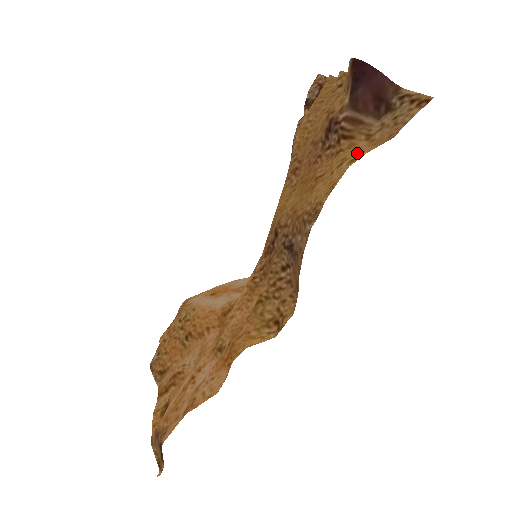
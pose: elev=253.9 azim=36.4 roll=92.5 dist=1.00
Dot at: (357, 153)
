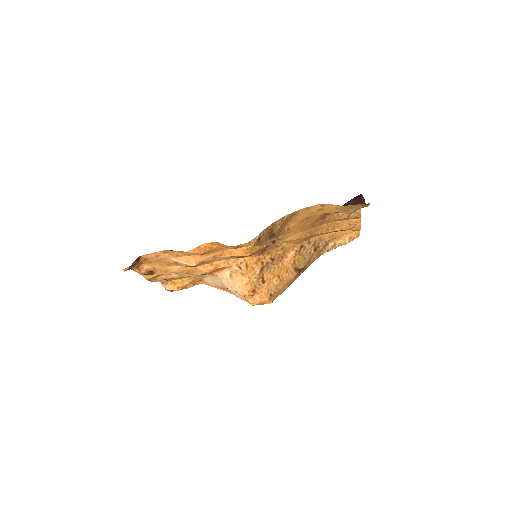
Dot at: (328, 207)
